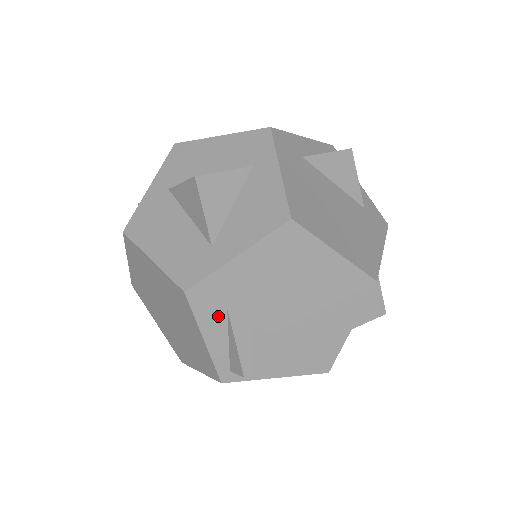
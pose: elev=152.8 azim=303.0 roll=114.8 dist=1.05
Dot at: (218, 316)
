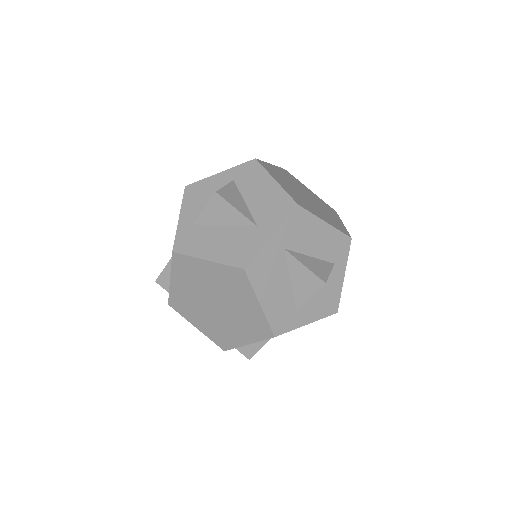
Dot at: occluded
